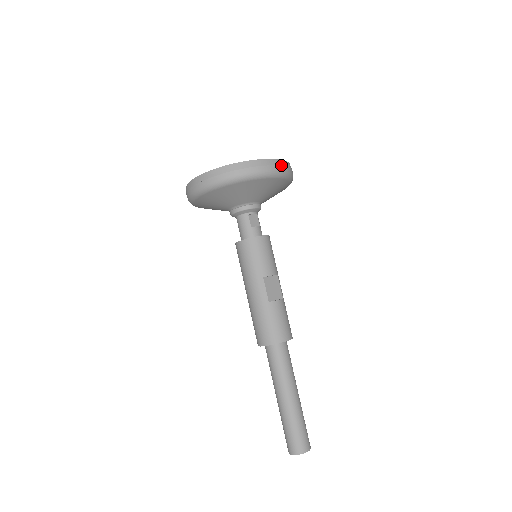
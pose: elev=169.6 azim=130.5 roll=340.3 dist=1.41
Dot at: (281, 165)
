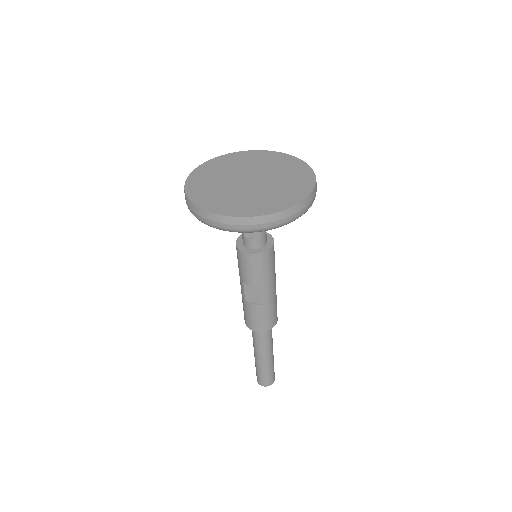
Dot at: (239, 224)
